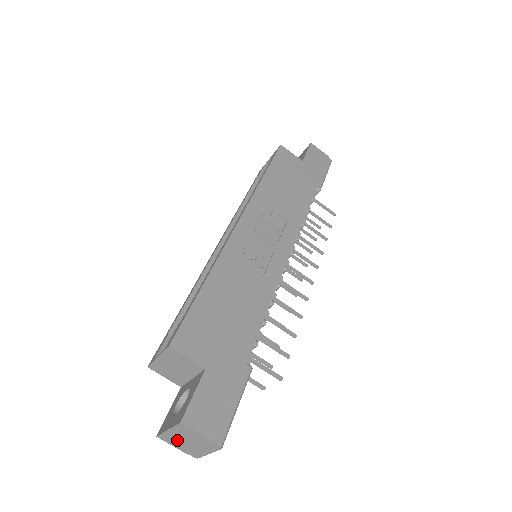
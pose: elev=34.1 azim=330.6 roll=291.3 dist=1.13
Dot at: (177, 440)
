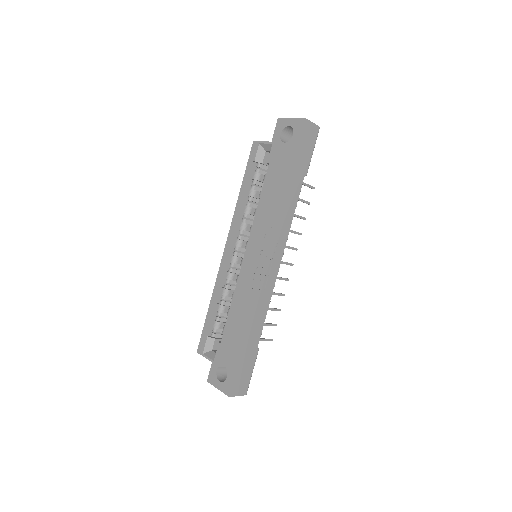
Dot at: occluded
